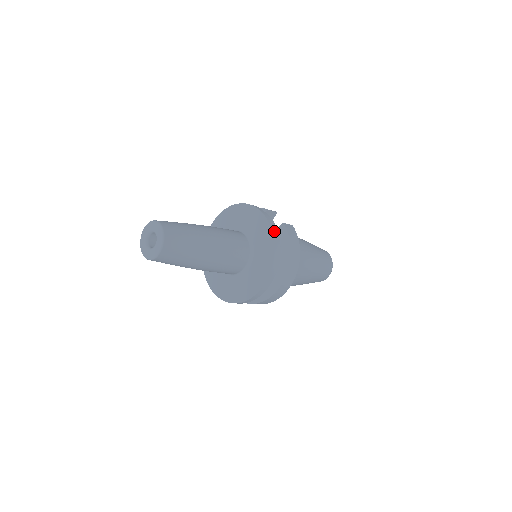
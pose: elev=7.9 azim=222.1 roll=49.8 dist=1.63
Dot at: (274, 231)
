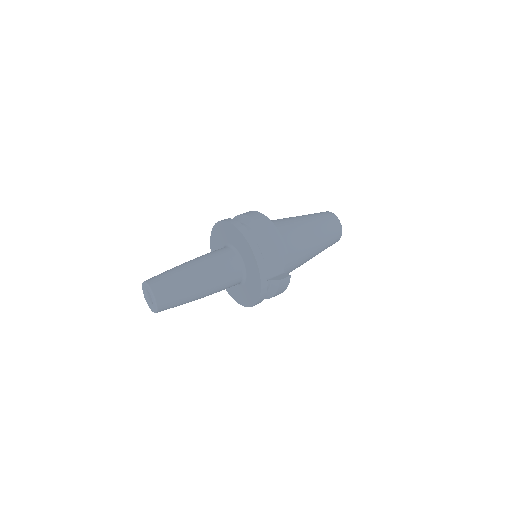
Dot at: (262, 297)
